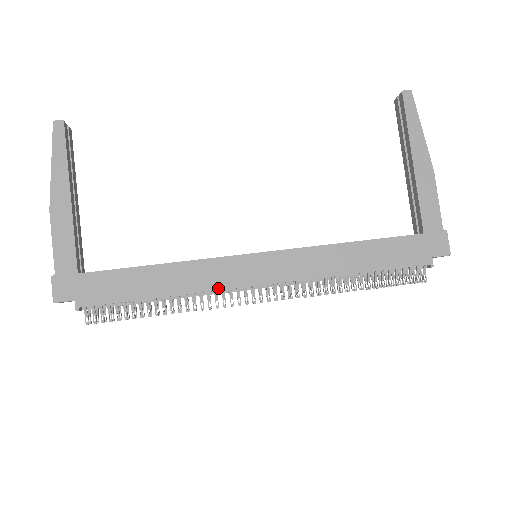
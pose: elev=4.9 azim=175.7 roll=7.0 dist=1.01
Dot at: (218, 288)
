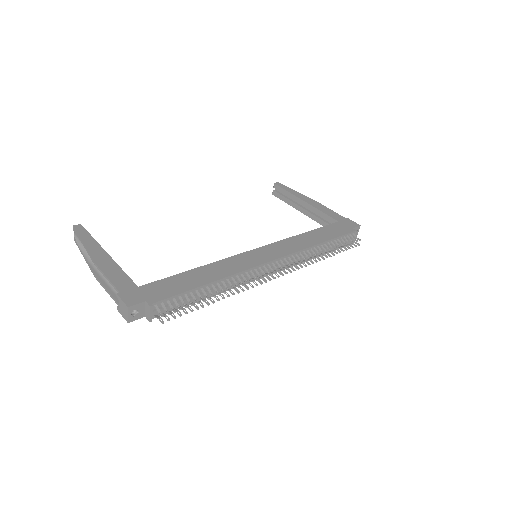
Dot at: (247, 268)
